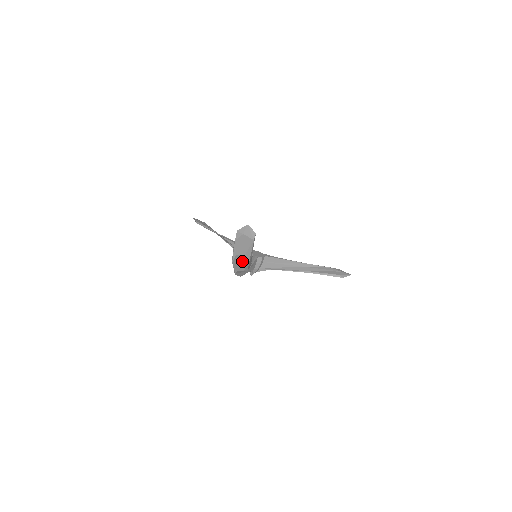
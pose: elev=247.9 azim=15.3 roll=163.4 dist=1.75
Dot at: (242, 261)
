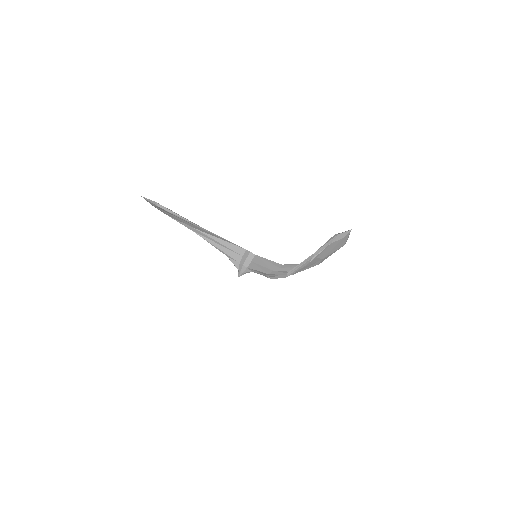
Dot at: (311, 264)
